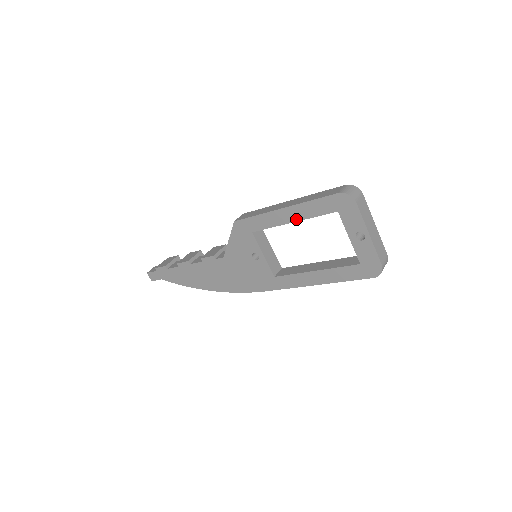
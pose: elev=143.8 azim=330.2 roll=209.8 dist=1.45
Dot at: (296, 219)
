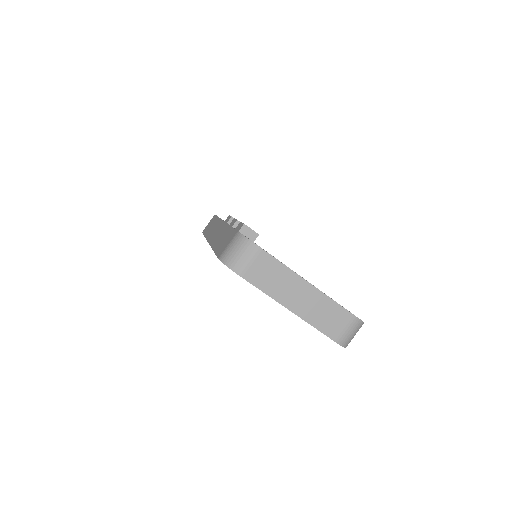
Dot at: occluded
